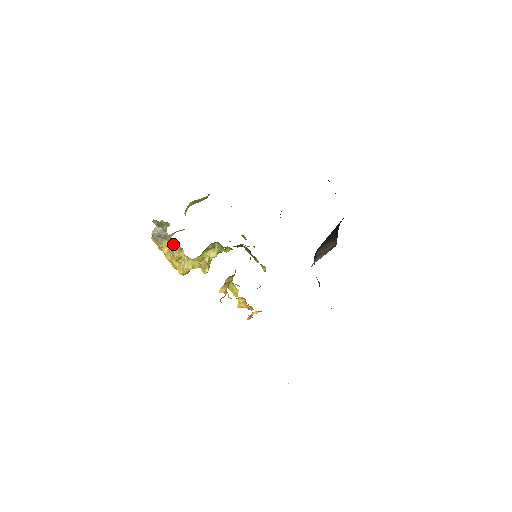
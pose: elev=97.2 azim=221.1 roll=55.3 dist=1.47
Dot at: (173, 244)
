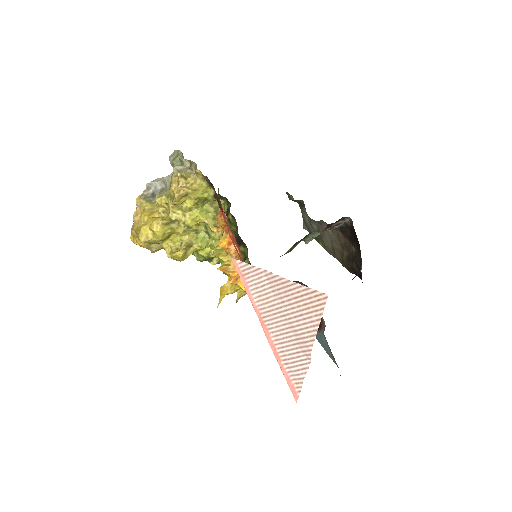
Dot at: (184, 169)
